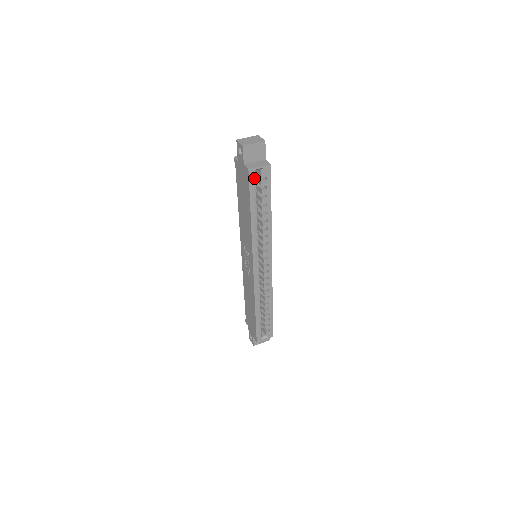
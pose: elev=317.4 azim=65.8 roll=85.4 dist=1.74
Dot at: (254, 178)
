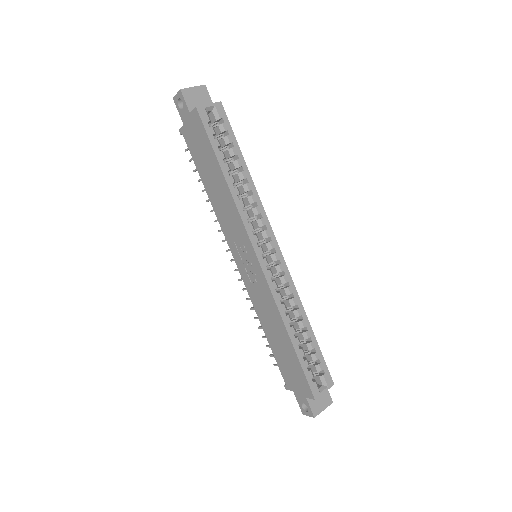
Dot at: (207, 119)
